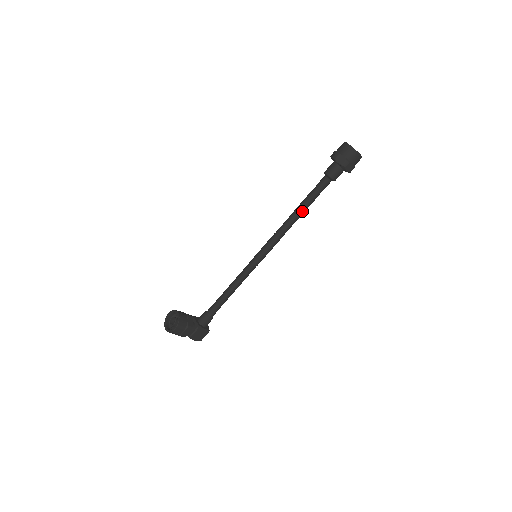
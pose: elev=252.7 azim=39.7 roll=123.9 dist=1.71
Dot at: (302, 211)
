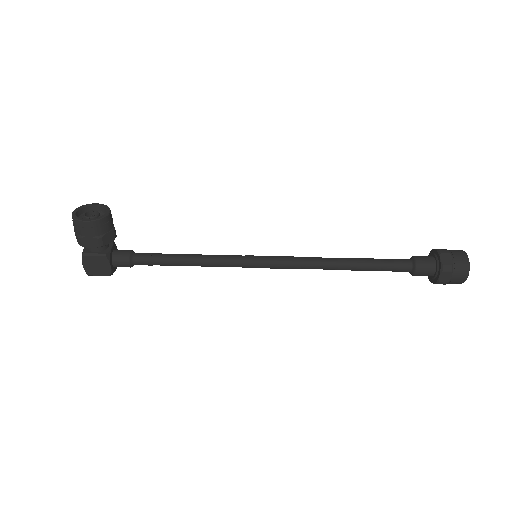
Dot at: (352, 266)
